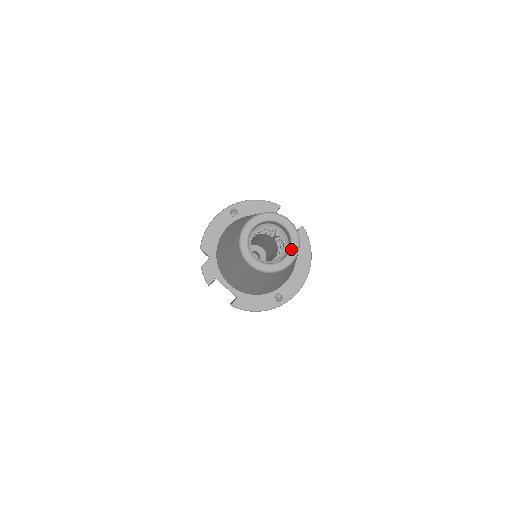
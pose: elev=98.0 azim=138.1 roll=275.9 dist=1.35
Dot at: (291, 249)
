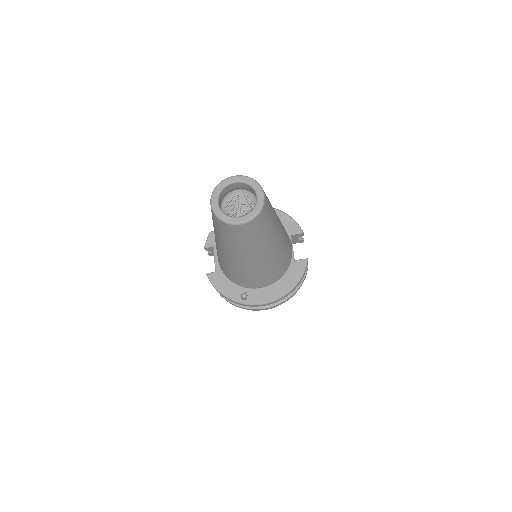
Dot at: (247, 214)
